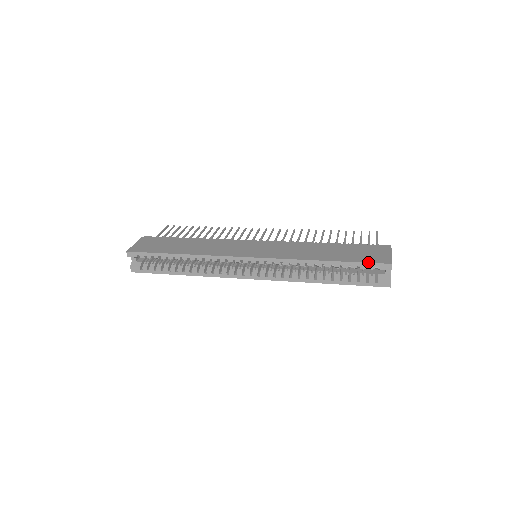
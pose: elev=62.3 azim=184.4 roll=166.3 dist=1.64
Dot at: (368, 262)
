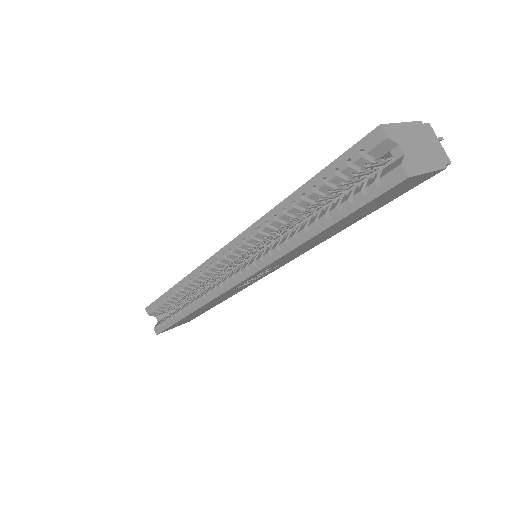
Dot at: (344, 152)
